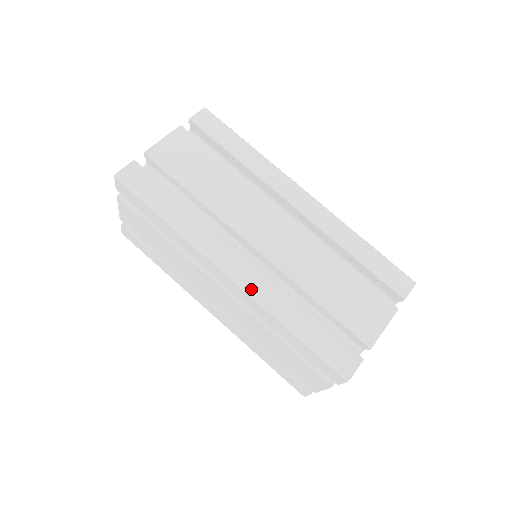
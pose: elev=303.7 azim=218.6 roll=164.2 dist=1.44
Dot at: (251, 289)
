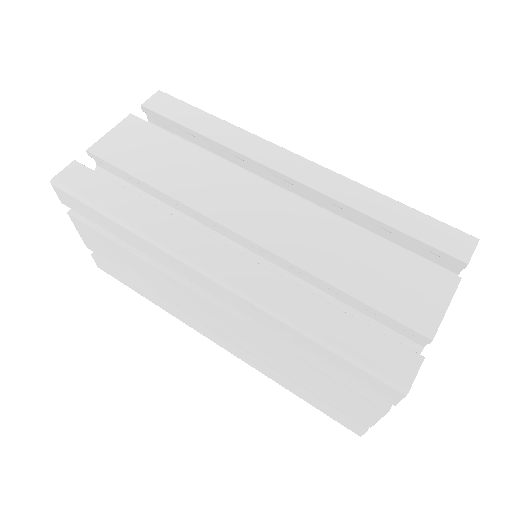
Dot at: (239, 286)
